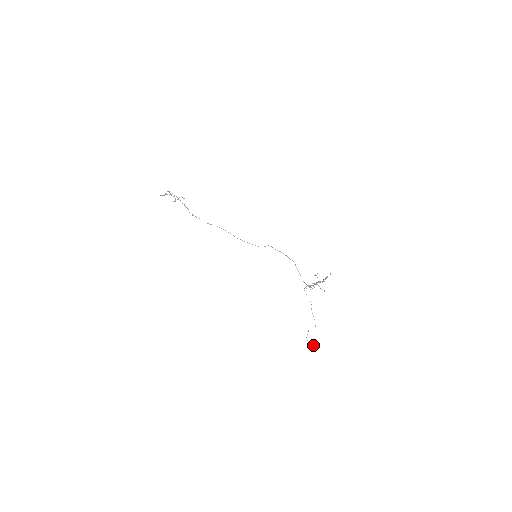
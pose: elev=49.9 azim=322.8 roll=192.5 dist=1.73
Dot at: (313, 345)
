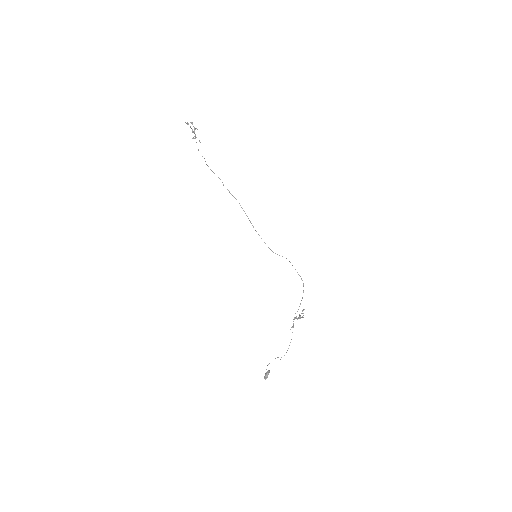
Dot at: occluded
